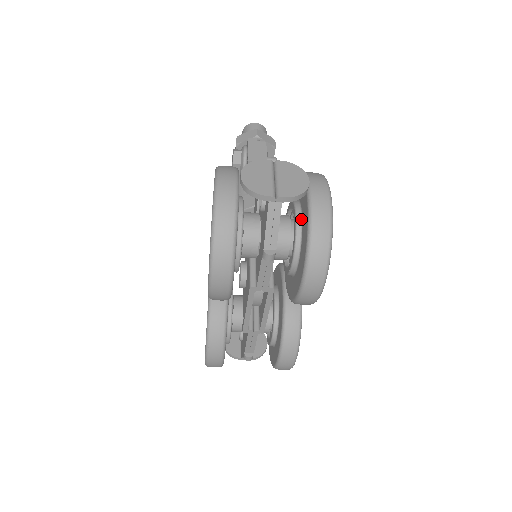
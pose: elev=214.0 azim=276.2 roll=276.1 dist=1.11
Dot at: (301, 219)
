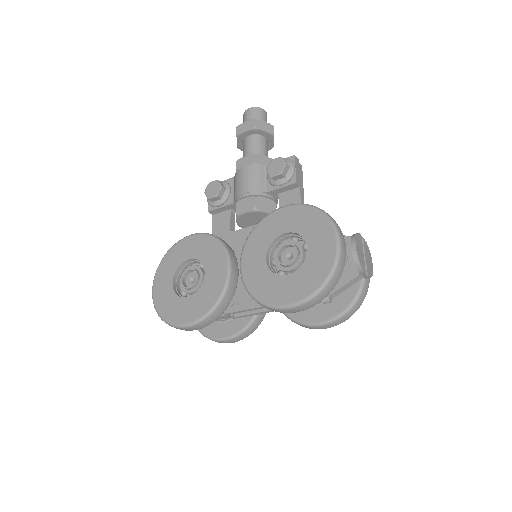
Dot at: occluded
